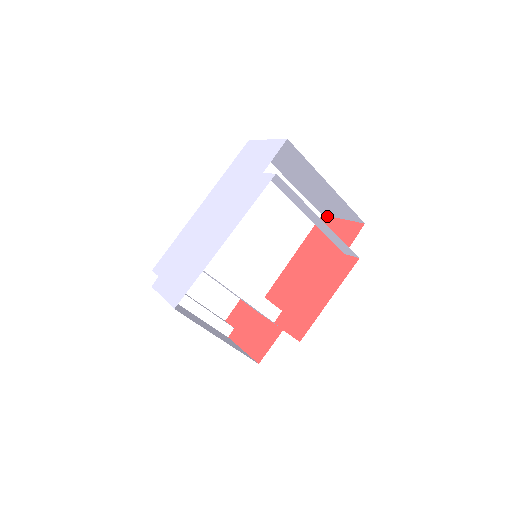
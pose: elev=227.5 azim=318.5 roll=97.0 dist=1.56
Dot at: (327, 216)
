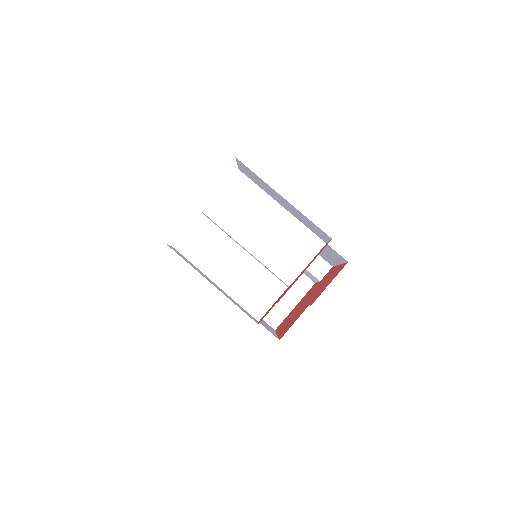
Dot at: occluded
